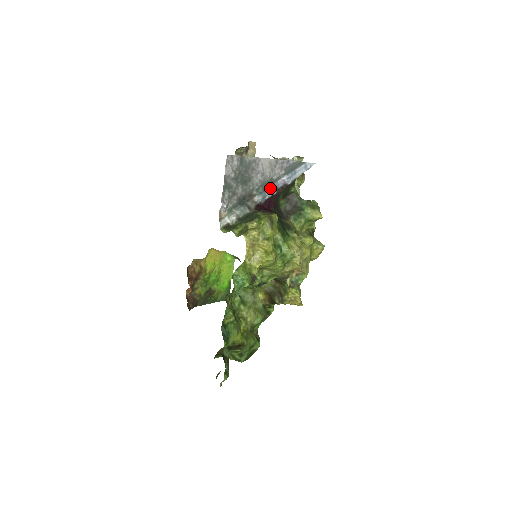
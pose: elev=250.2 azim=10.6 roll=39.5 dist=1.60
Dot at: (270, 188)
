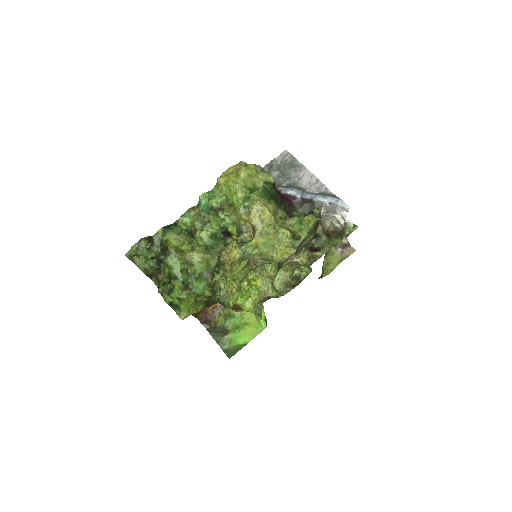
Dot at: (297, 190)
